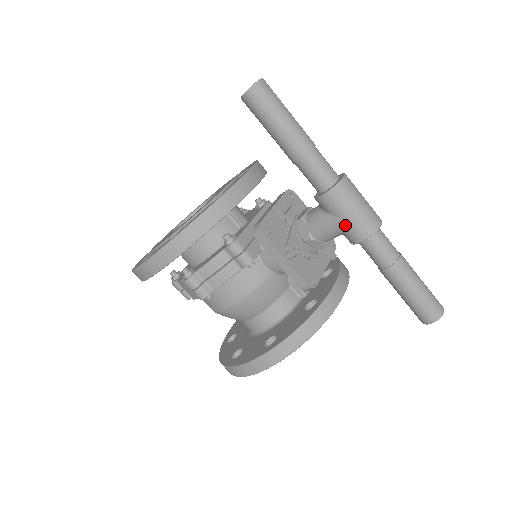
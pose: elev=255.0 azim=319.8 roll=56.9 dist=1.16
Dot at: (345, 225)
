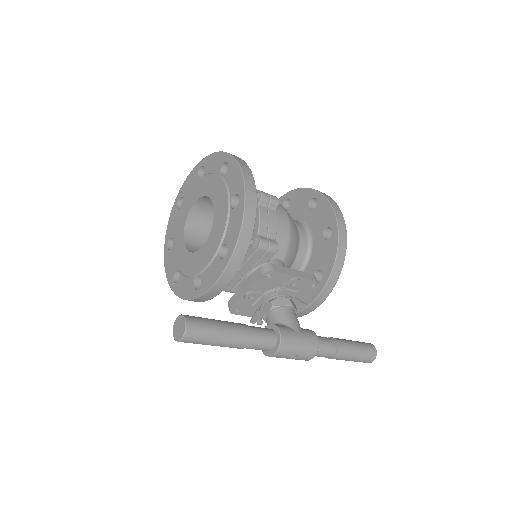
Dot at: occluded
